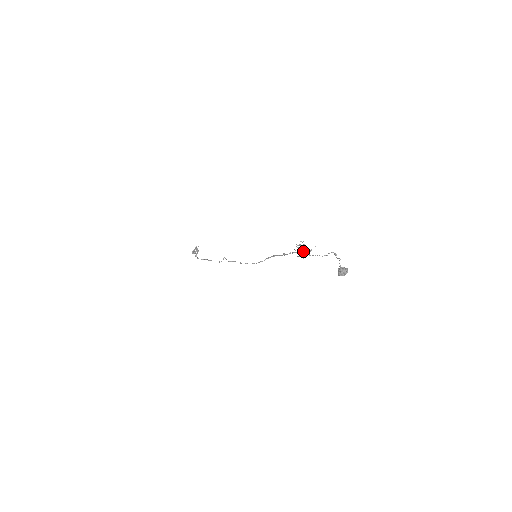
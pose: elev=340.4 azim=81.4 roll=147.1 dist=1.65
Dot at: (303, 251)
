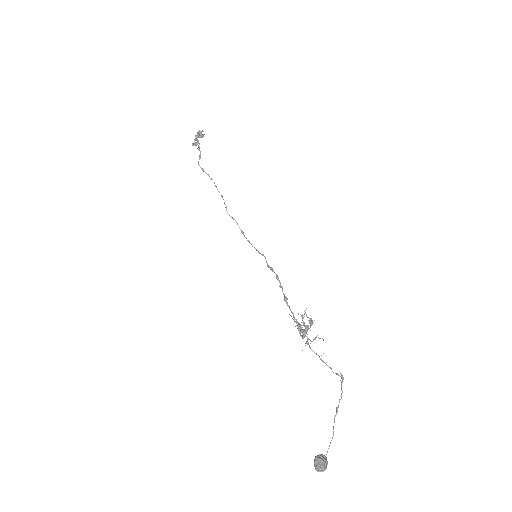
Dot at: (302, 338)
